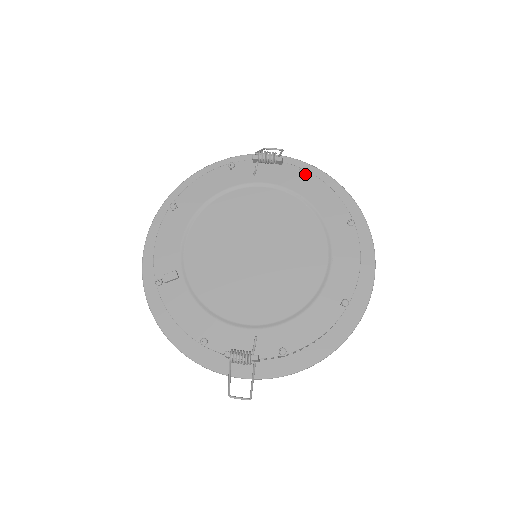
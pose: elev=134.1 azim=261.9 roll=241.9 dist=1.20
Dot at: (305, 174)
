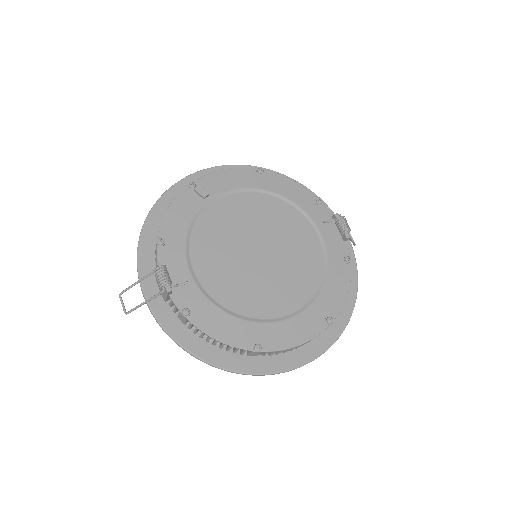
Dot at: (348, 263)
